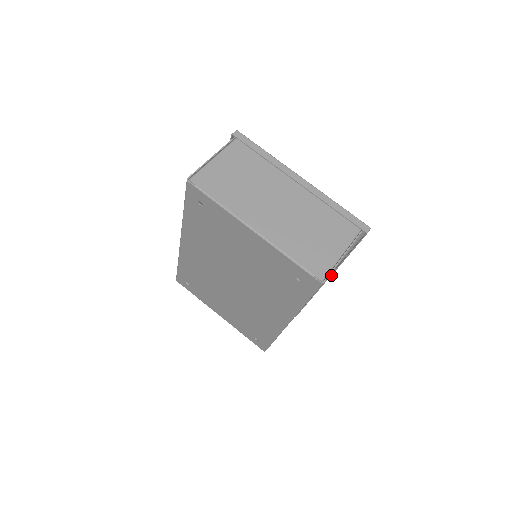
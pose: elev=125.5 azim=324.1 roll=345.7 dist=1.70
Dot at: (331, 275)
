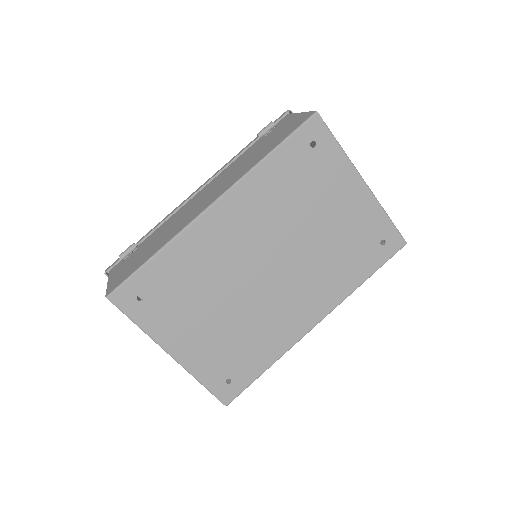
Dot at: occluded
